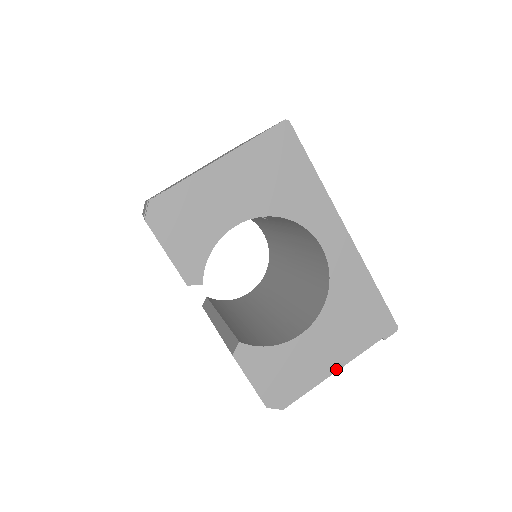
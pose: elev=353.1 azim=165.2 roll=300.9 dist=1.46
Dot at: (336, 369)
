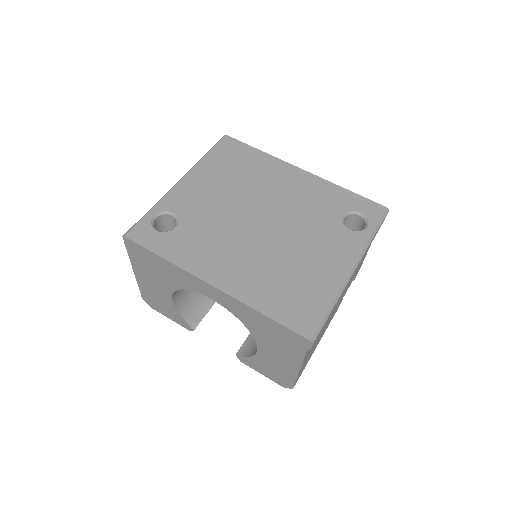
Dot at: (298, 369)
